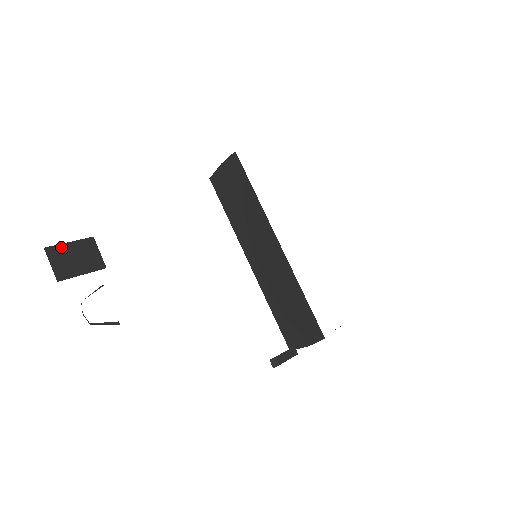
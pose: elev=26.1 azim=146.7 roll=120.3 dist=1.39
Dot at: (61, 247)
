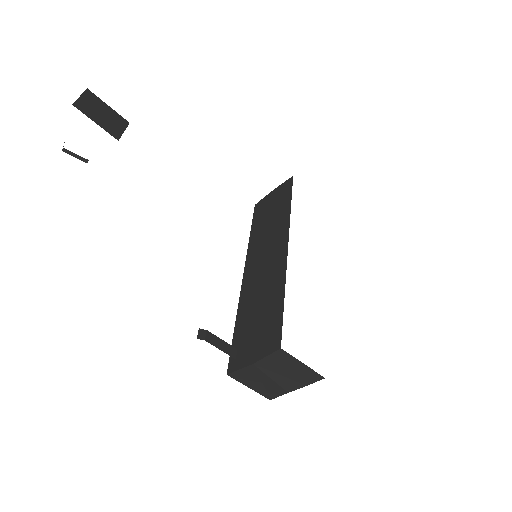
Dot at: (100, 101)
